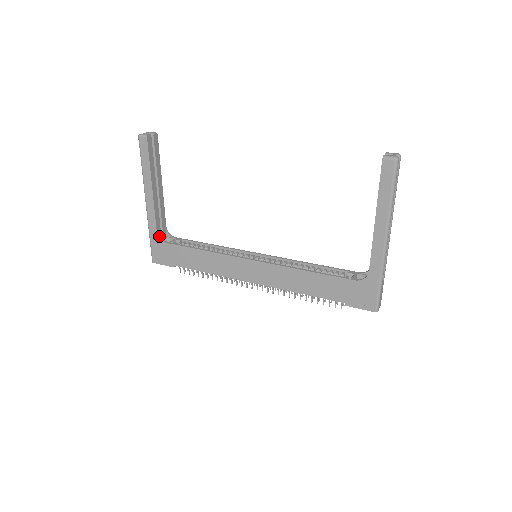
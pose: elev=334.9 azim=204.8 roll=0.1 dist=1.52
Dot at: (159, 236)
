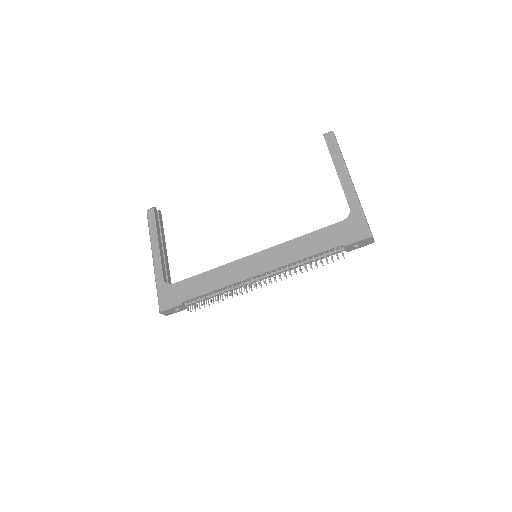
Dot at: (166, 282)
